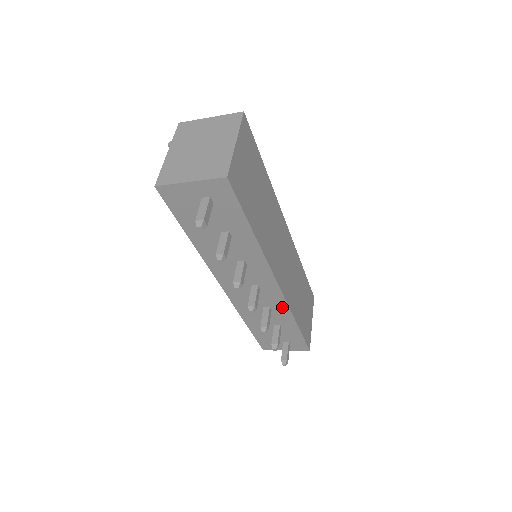
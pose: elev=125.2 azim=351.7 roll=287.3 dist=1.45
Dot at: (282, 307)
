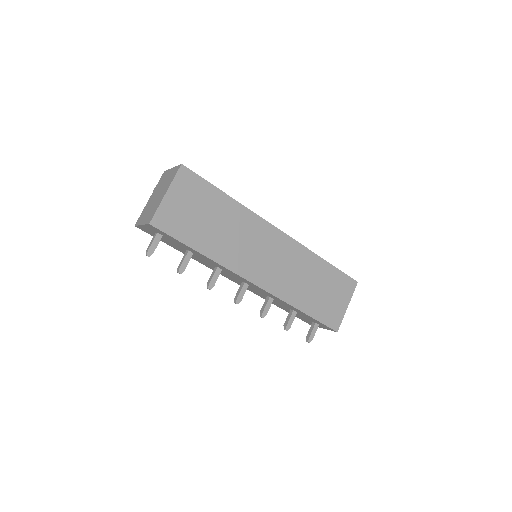
Dot at: (276, 298)
